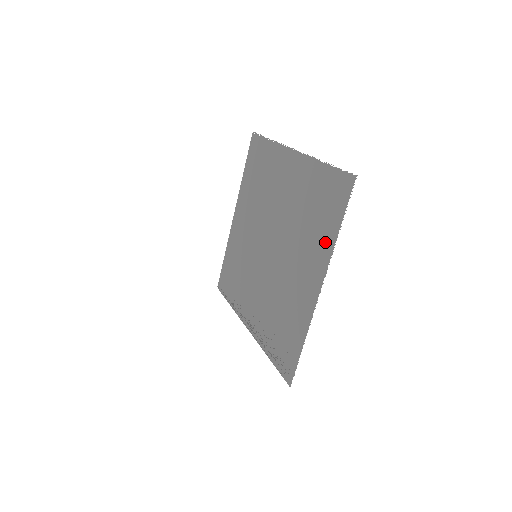
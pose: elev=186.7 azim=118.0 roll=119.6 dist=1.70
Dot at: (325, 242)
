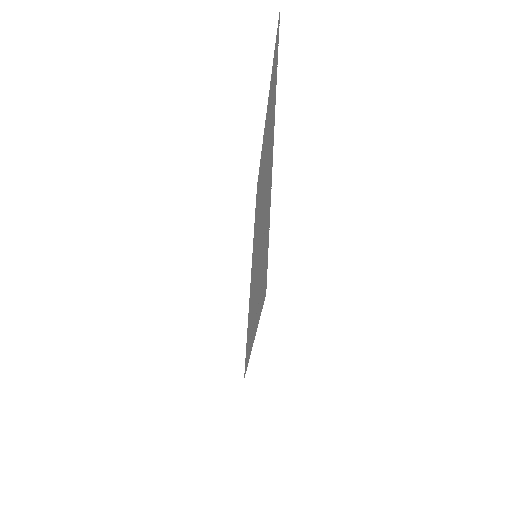
Dot at: (274, 89)
